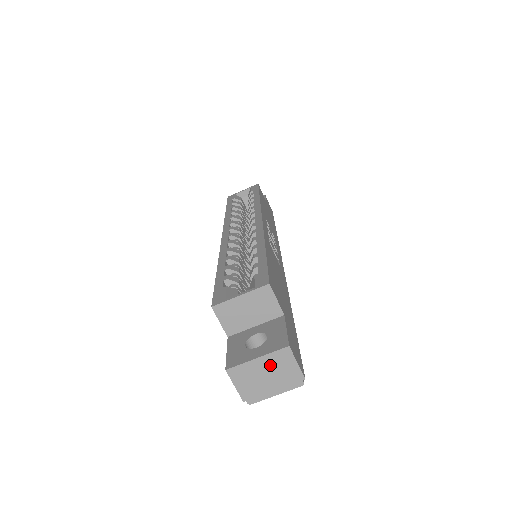
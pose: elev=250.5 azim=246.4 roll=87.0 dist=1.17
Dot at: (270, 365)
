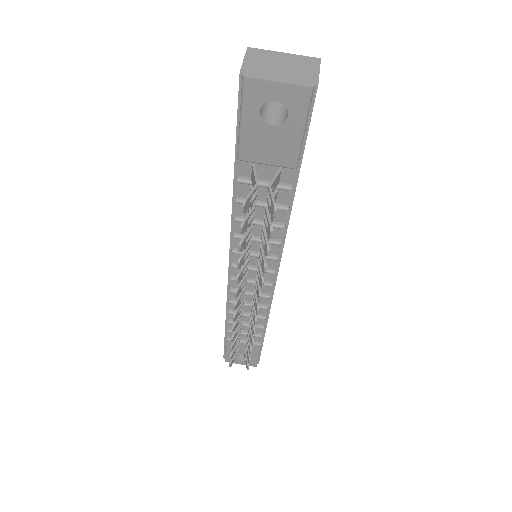
Dot at: (292, 61)
